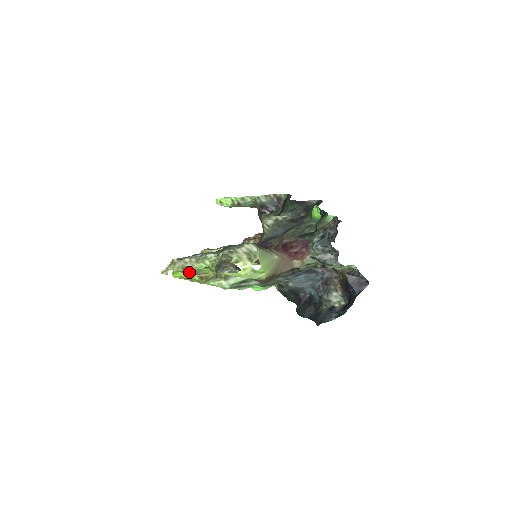
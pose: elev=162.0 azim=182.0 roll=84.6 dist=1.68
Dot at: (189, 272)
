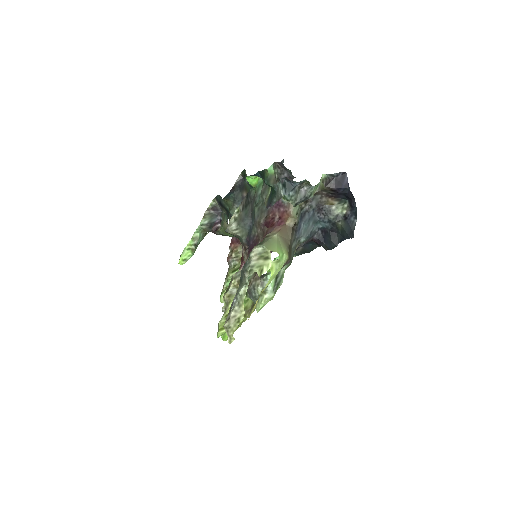
Dot at: occluded
